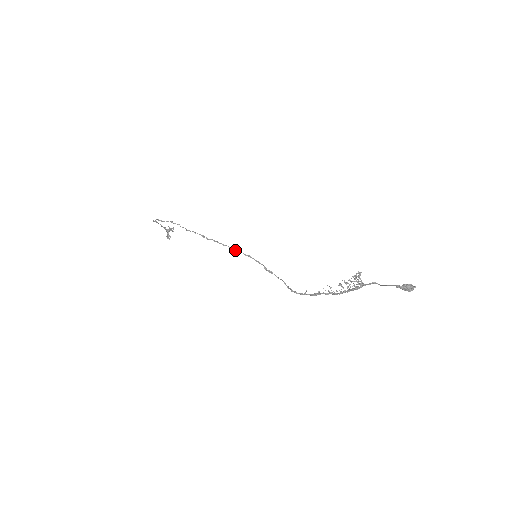
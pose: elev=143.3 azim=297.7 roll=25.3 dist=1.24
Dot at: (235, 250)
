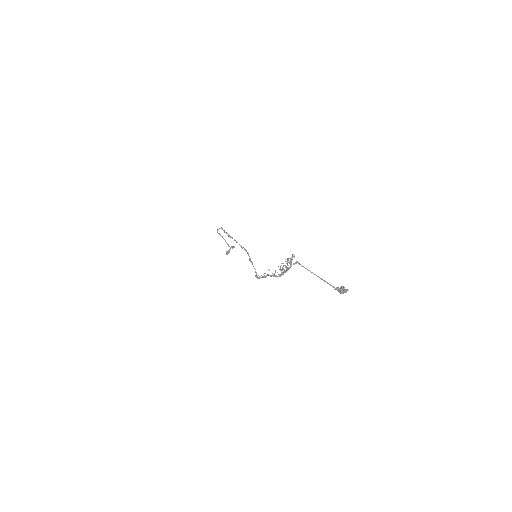
Dot at: (241, 246)
